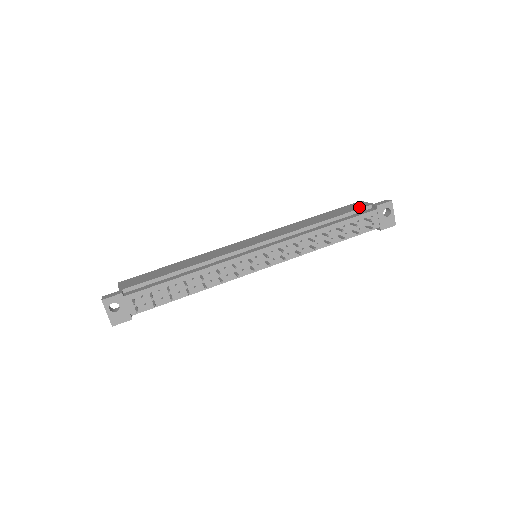
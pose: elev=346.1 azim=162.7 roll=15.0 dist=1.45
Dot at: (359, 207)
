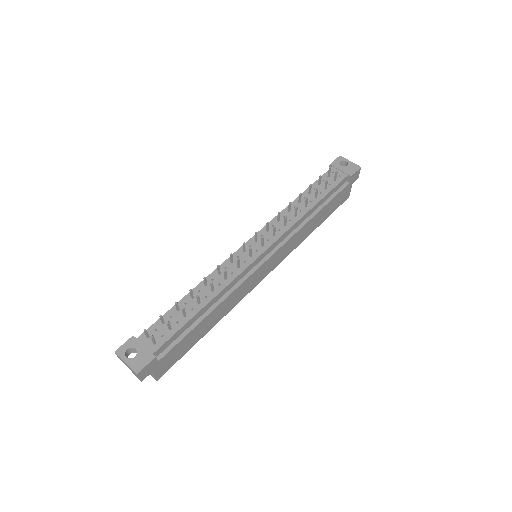
Dot at: occluded
